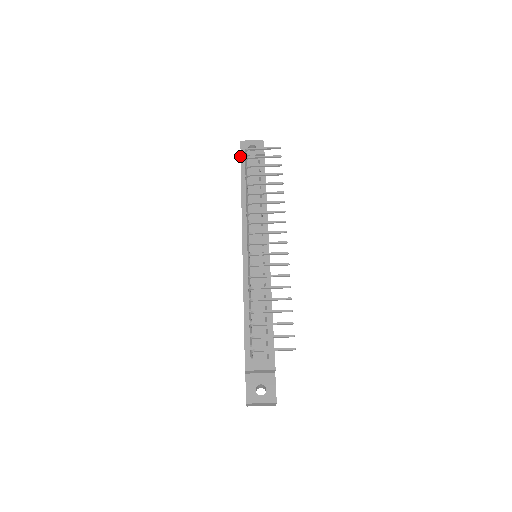
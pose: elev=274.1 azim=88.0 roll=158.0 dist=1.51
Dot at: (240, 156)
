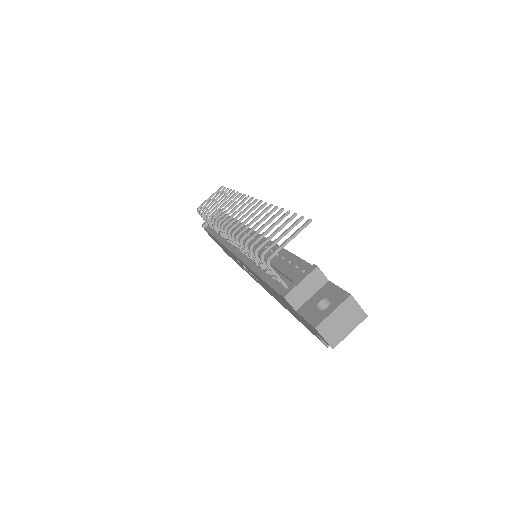
Dot at: occluded
